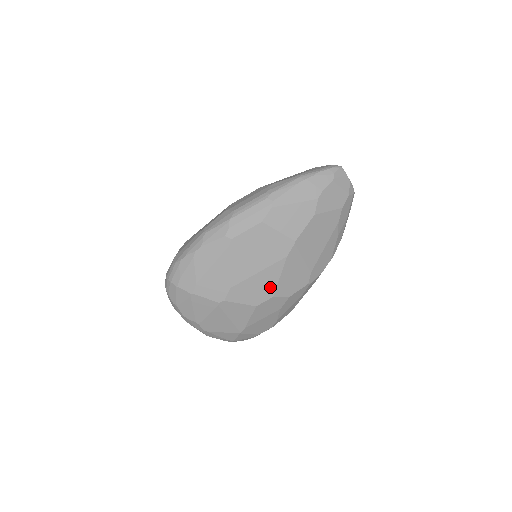
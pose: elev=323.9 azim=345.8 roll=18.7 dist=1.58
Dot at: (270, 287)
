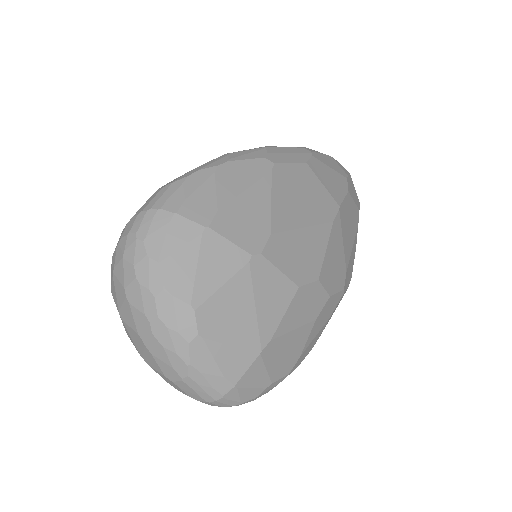
Dot at: (315, 260)
